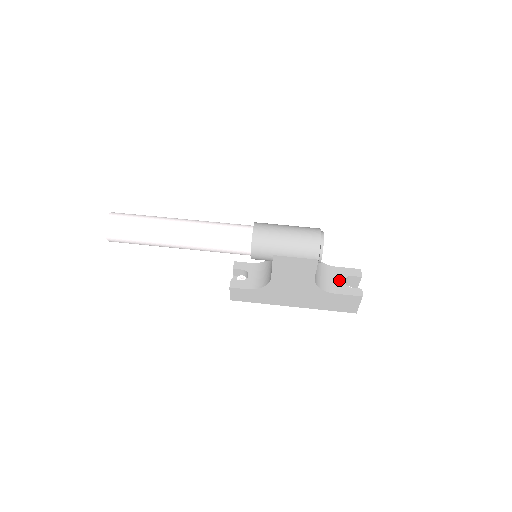
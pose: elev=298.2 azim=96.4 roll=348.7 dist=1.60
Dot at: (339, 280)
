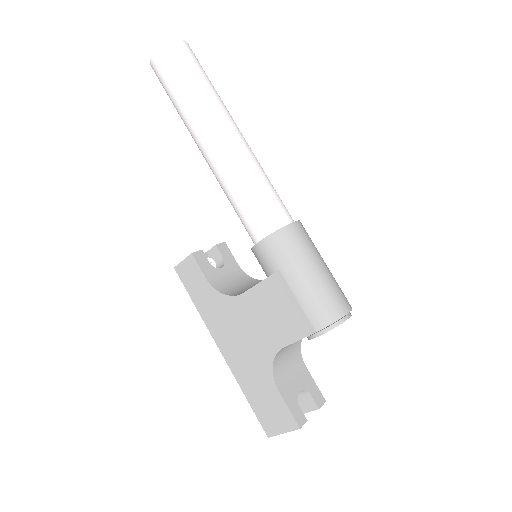
Dot at: (296, 383)
